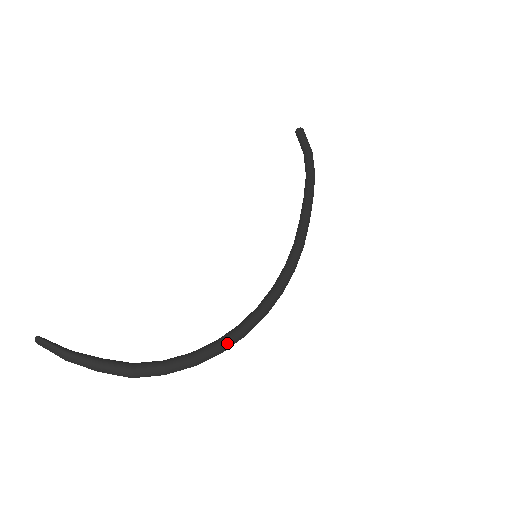
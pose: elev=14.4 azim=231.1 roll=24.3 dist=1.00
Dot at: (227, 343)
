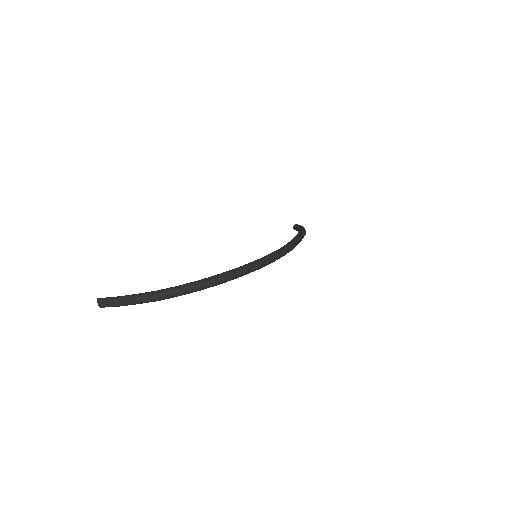
Dot at: (226, 273)
